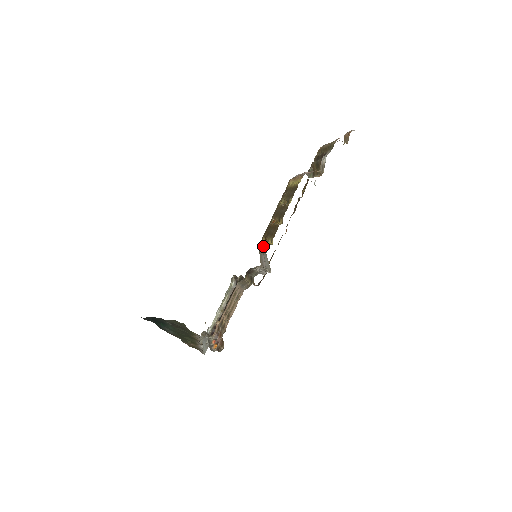
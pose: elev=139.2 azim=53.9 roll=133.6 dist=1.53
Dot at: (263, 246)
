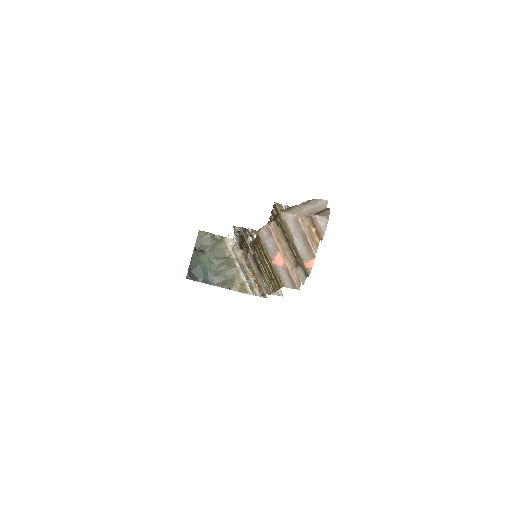
Dot at: occluded
